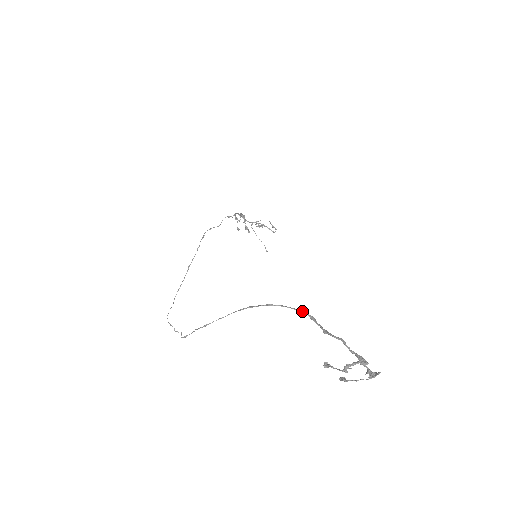
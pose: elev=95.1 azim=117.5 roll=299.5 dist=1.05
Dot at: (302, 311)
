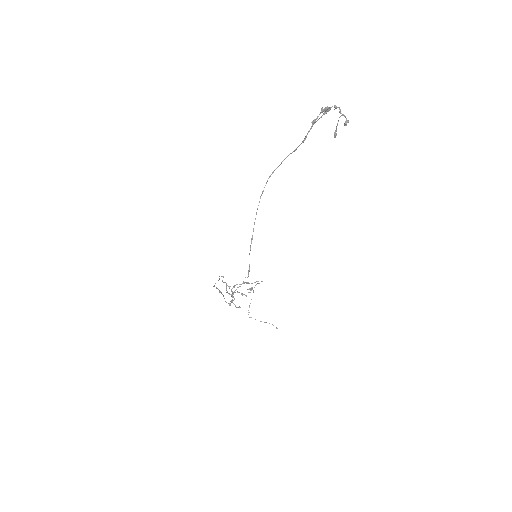
Dot at: occluded
